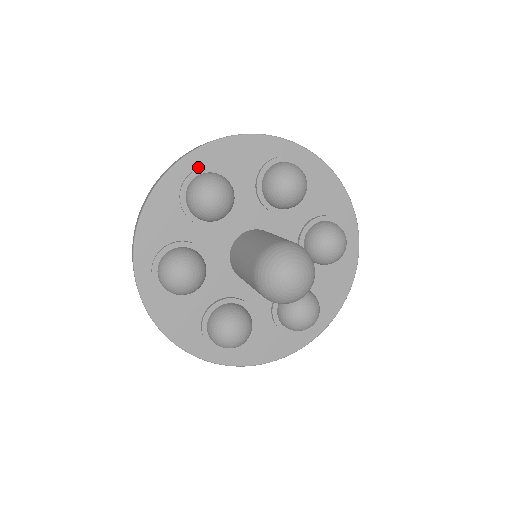
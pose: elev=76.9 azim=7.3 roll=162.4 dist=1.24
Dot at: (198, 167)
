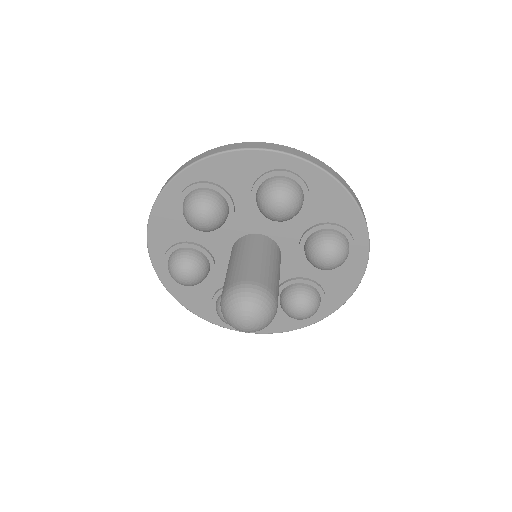
Dot at: (299, 174)
